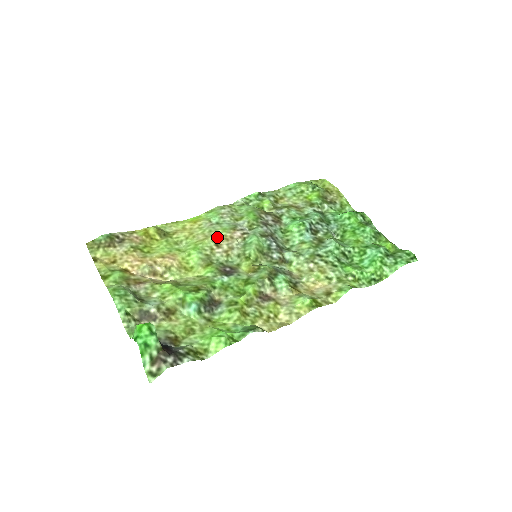
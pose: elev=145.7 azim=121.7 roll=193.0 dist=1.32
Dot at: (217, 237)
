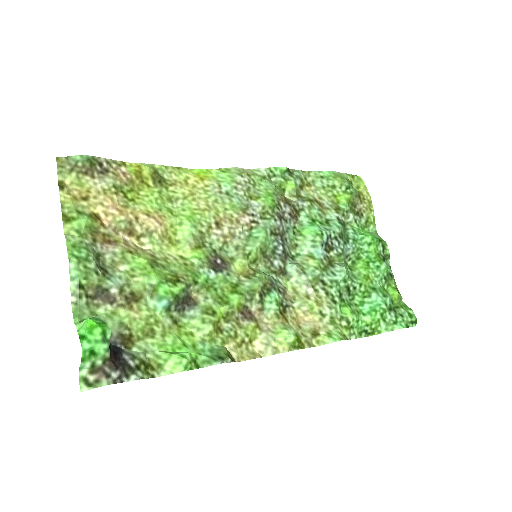
Dot at: (221, 213)
